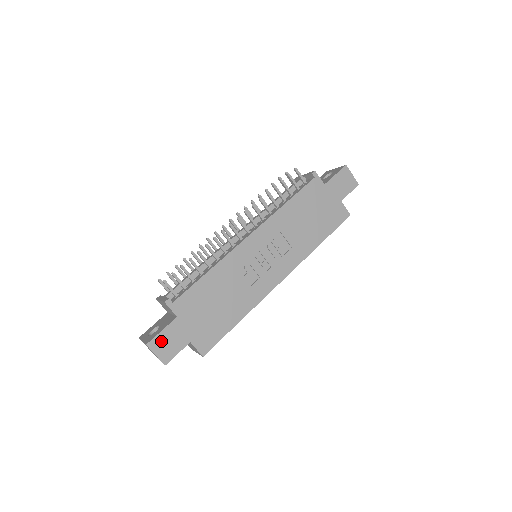
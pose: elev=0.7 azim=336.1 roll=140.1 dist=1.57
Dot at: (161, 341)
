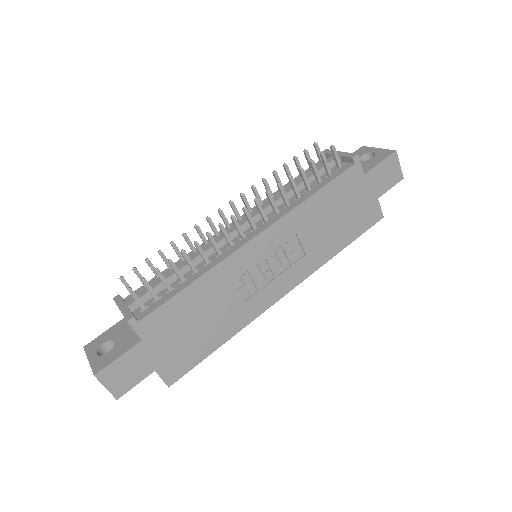
Dot at: (115, 370)
